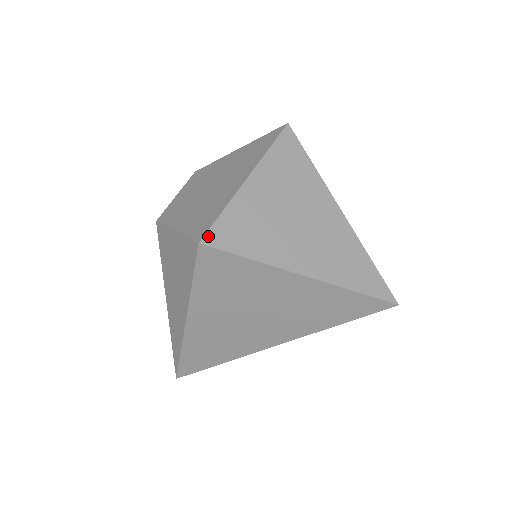
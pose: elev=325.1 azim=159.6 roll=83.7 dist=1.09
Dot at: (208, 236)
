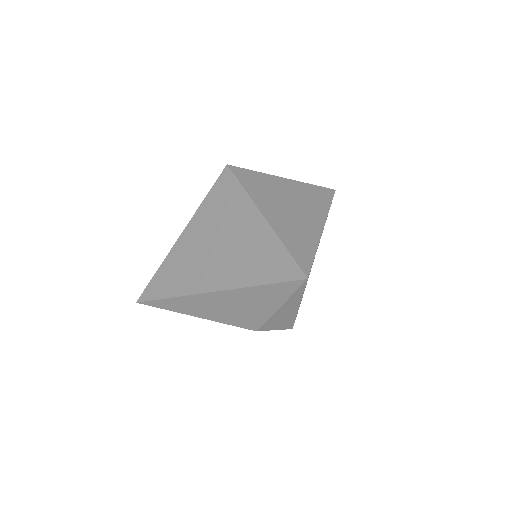
Dot at: (235, 167)
